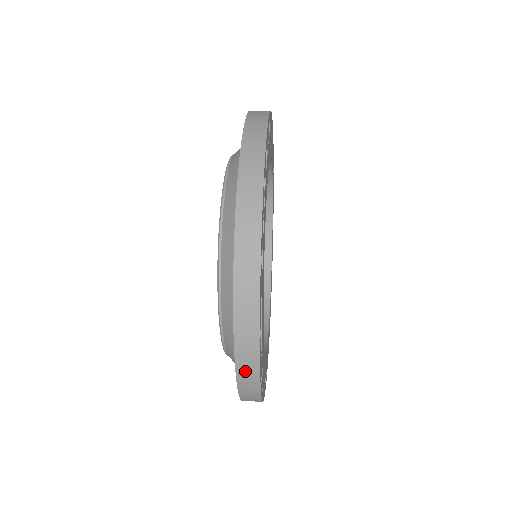
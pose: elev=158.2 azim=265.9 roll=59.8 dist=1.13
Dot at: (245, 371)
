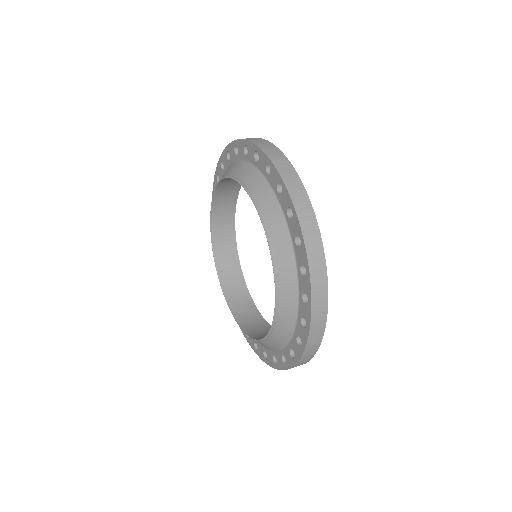
Dot at: (310, 349)
